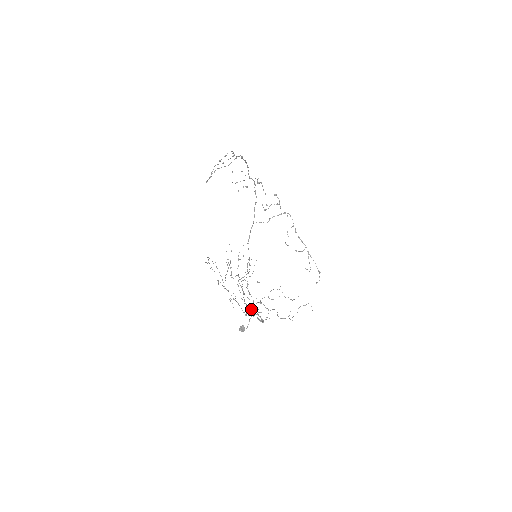
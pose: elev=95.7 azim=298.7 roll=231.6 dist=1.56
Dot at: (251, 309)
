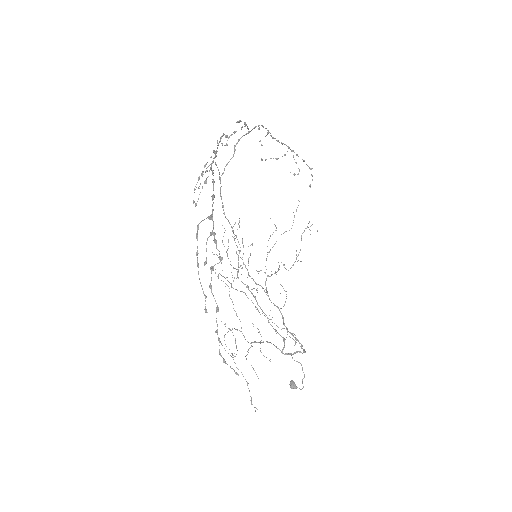
Dot at: (283, 339)
